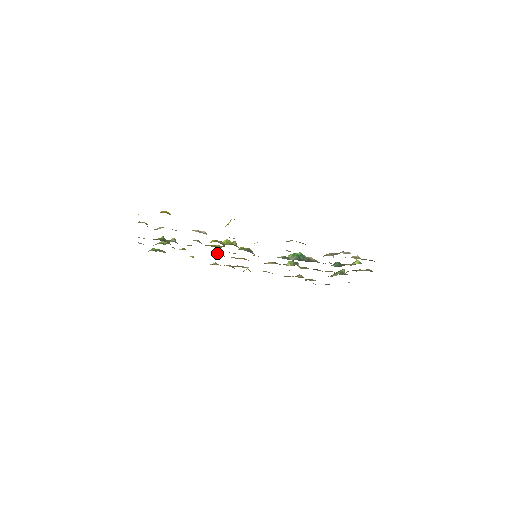
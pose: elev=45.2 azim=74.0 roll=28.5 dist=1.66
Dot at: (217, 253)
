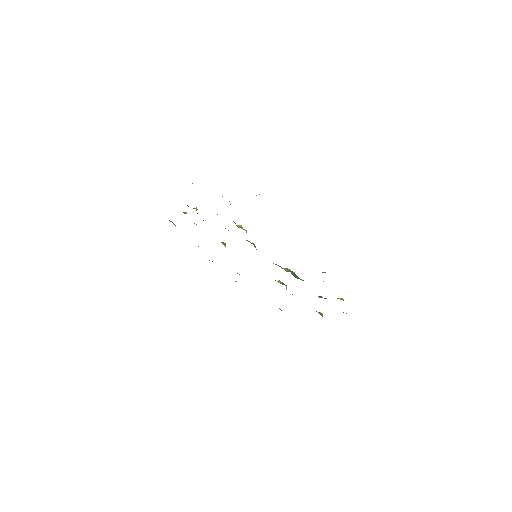
Dot at: (223, 243)
